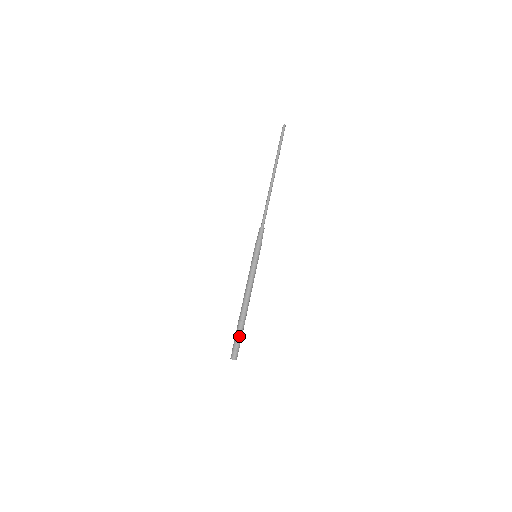
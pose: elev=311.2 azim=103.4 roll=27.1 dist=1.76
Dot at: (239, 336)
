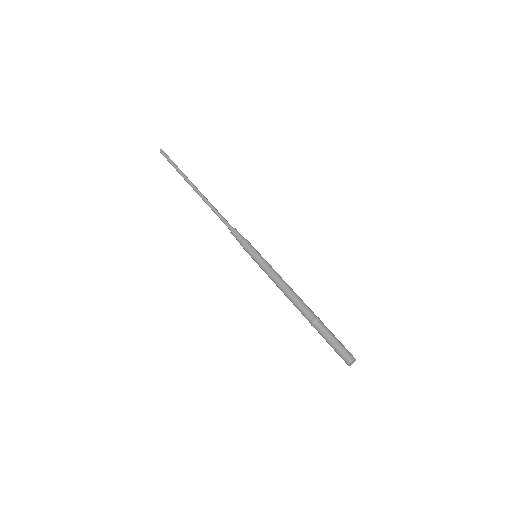
Dot at: (330, 333)
